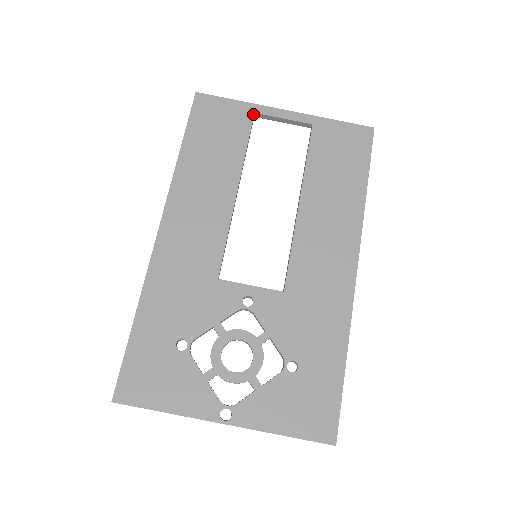
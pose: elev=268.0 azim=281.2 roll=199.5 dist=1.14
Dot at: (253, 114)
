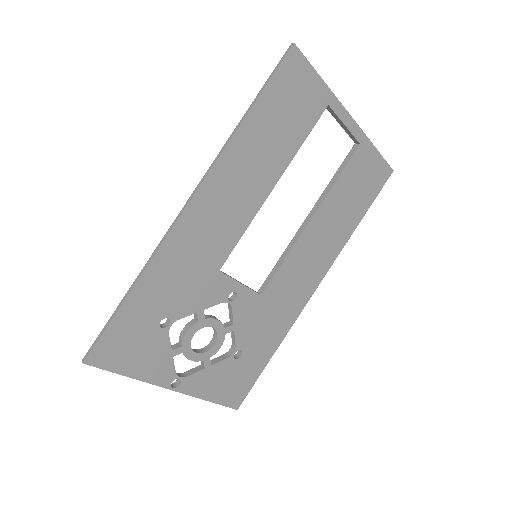
Dot at: (327, 106)
